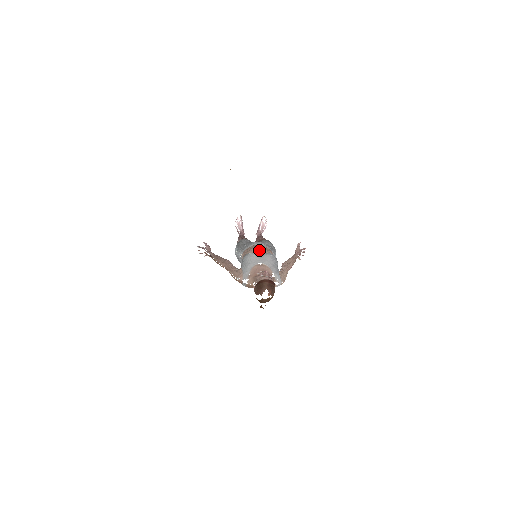
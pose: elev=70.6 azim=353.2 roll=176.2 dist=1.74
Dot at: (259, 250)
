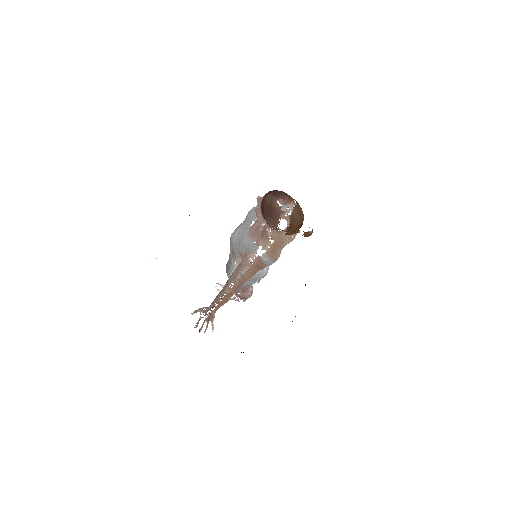
Dot at: occluded
